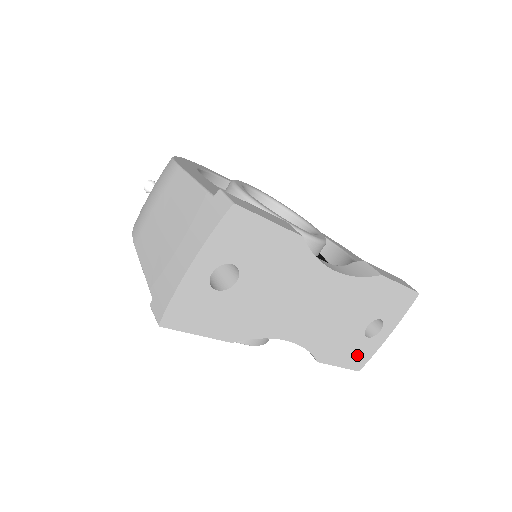
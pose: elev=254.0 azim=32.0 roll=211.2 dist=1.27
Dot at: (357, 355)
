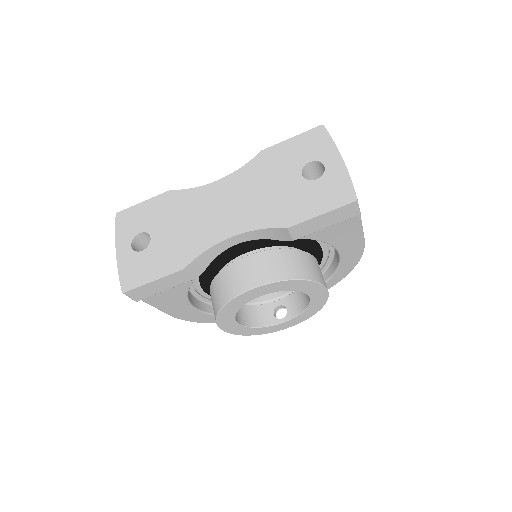
Dot at: (329, 195)
